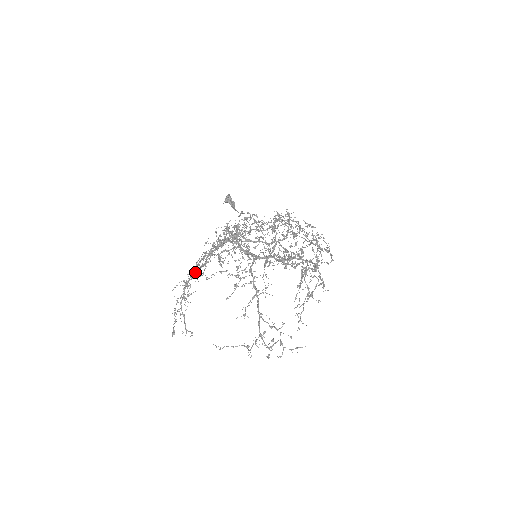
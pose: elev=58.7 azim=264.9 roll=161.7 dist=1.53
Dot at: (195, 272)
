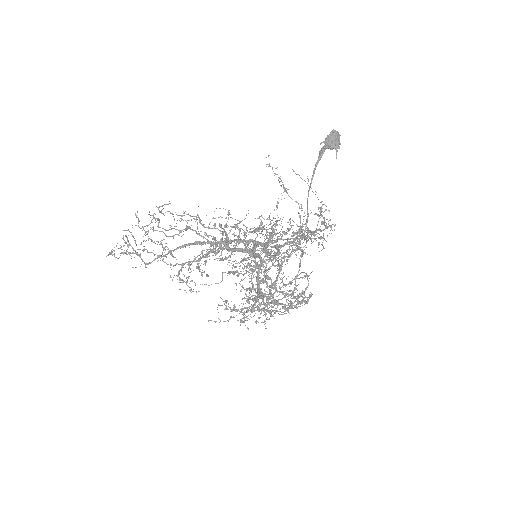
Dot at: (192, 244)
